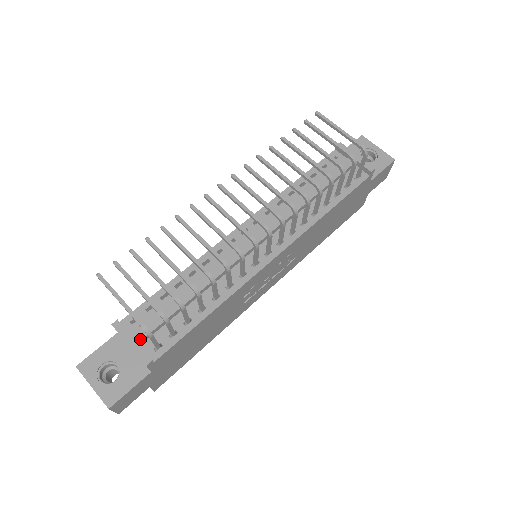
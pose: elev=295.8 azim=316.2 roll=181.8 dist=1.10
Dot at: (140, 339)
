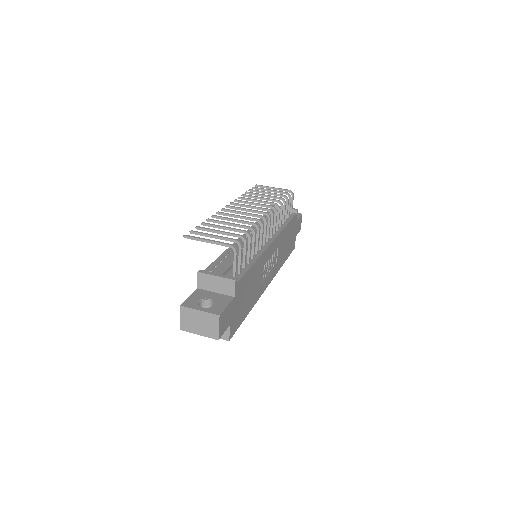
Dot at: (222, 273)
